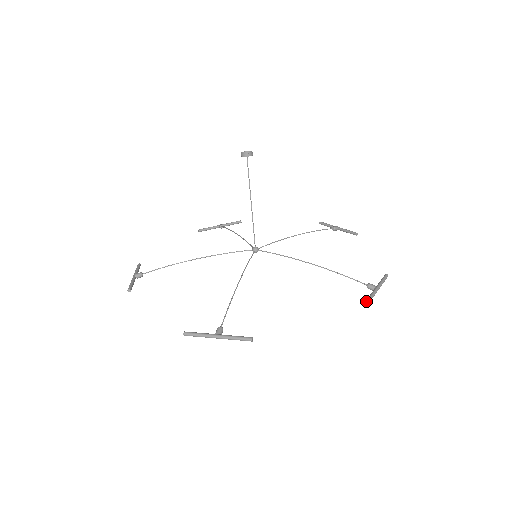
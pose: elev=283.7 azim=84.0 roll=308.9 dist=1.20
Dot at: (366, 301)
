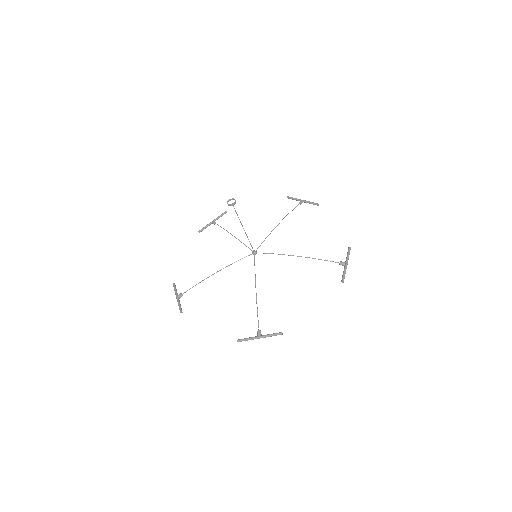
Dot at: (342, 279)
